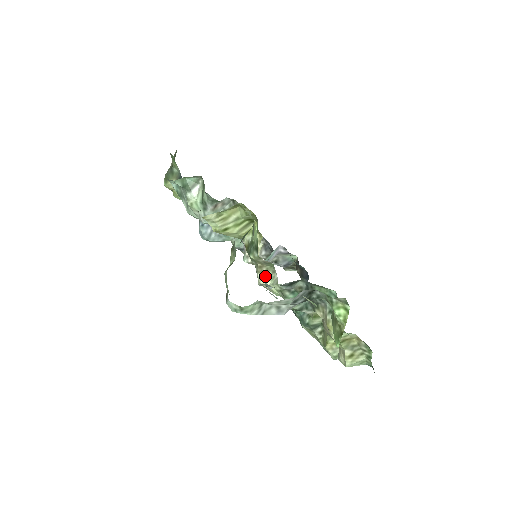
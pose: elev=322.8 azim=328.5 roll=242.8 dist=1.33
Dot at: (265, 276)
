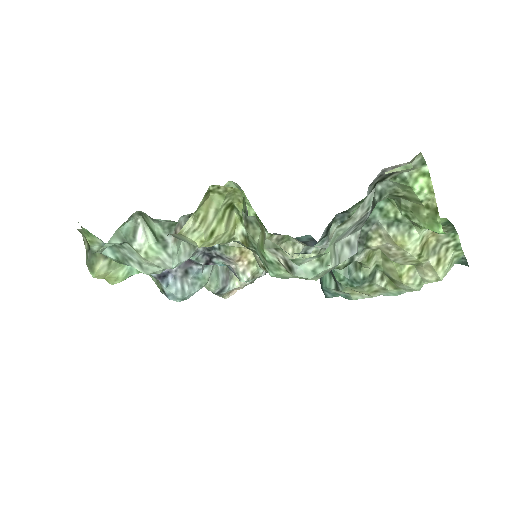
Dot at: occluded
